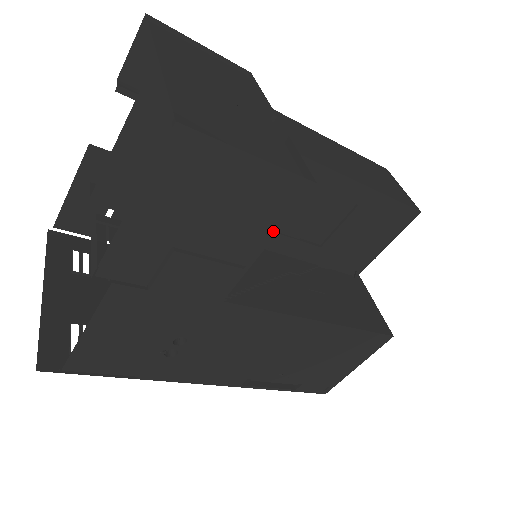
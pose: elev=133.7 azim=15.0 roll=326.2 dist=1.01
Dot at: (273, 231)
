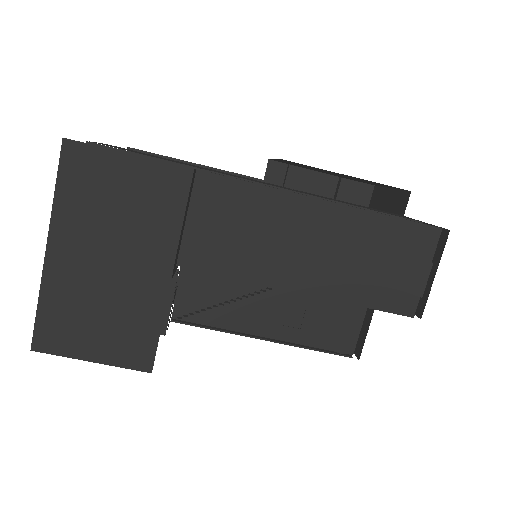
Dot at: occluded
